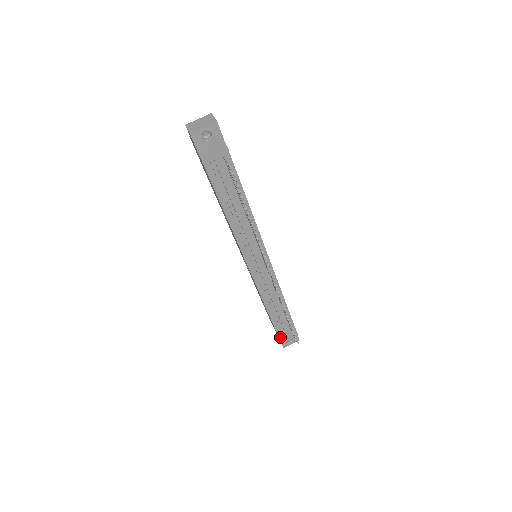
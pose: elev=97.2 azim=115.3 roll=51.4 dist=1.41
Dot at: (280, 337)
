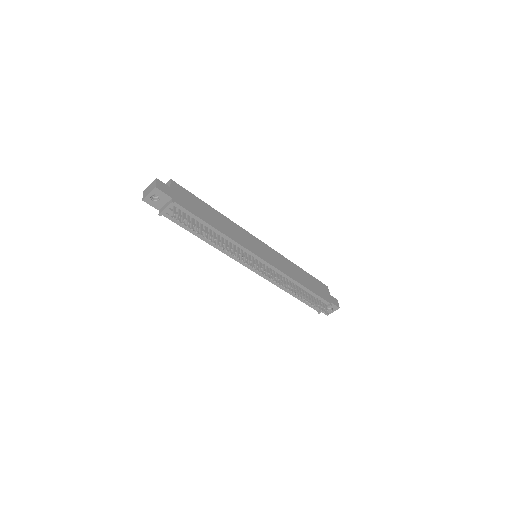
Dot at: (316, 309)
